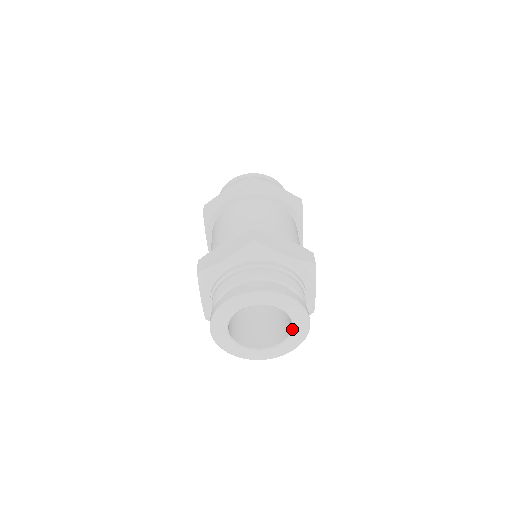
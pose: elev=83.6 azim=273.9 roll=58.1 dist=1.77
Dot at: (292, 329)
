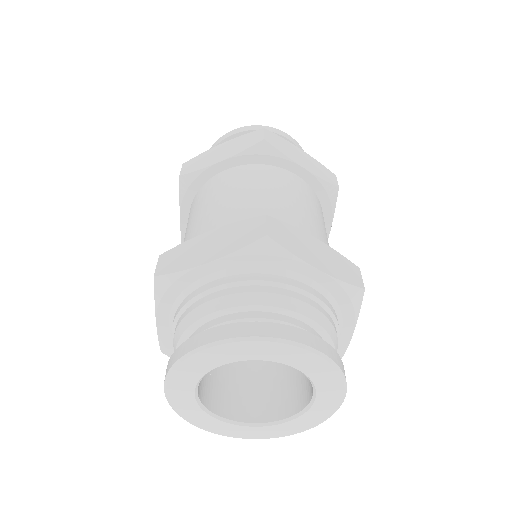
Dot at: (311, 402)
